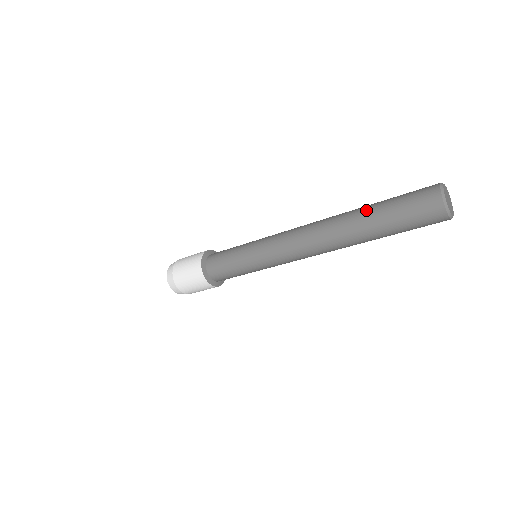
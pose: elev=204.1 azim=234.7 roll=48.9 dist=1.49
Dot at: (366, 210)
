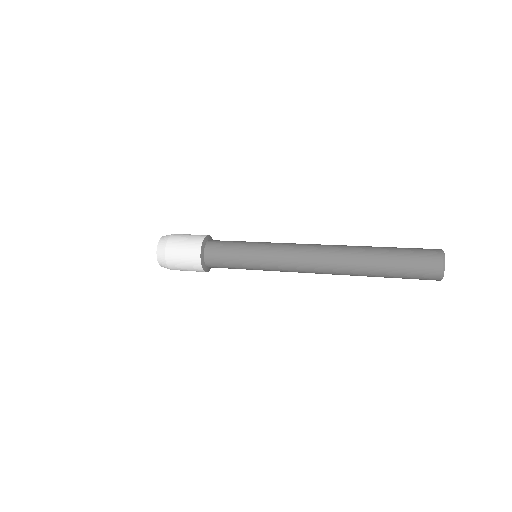
Dot at: (376, 251)
